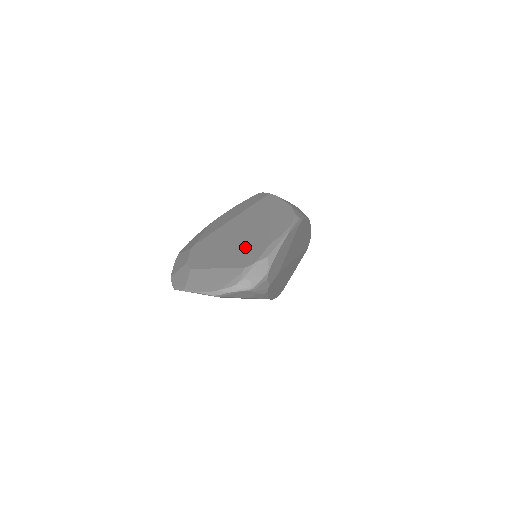
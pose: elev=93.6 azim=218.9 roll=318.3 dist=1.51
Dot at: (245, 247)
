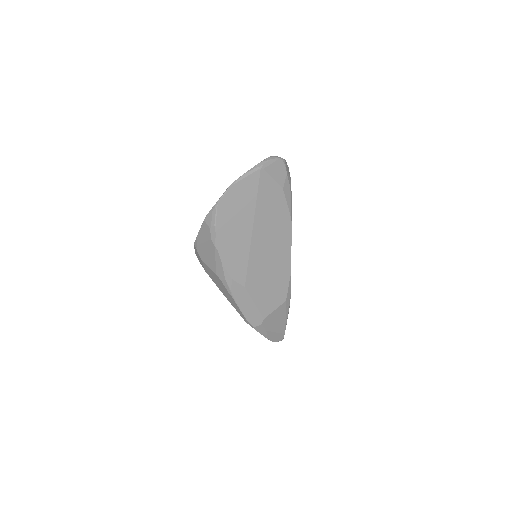
Dot at: occluded
